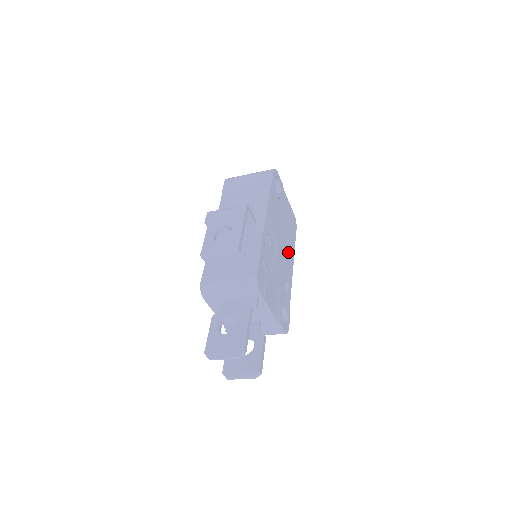
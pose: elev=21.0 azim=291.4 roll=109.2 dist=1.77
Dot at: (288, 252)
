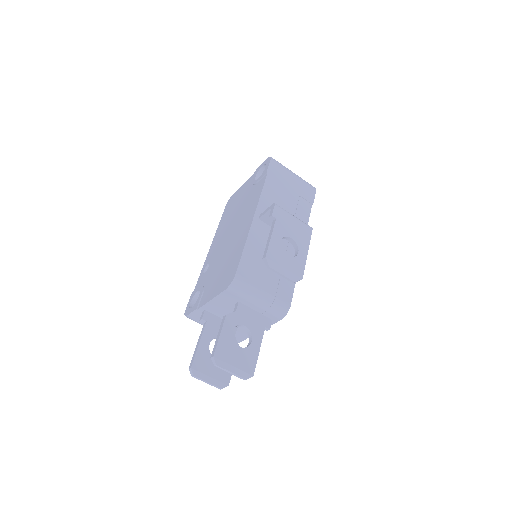
Dot at: occluded
